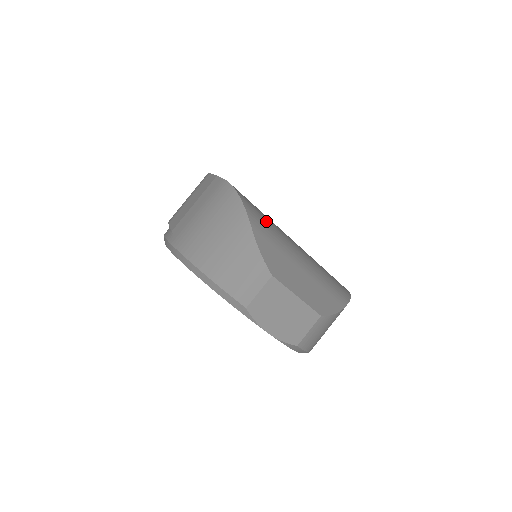
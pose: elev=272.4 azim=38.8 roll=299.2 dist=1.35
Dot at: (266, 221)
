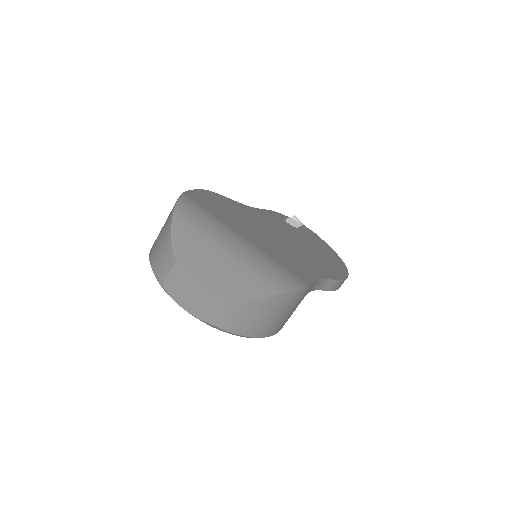
Dot at: (198, 221)
